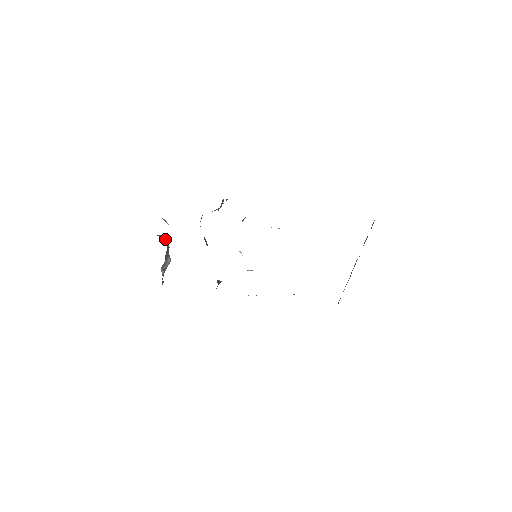
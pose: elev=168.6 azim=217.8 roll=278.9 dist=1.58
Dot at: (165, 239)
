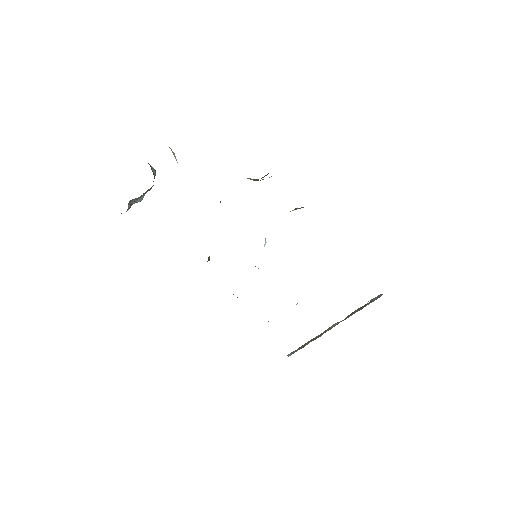
Dot at: (154, 173)
